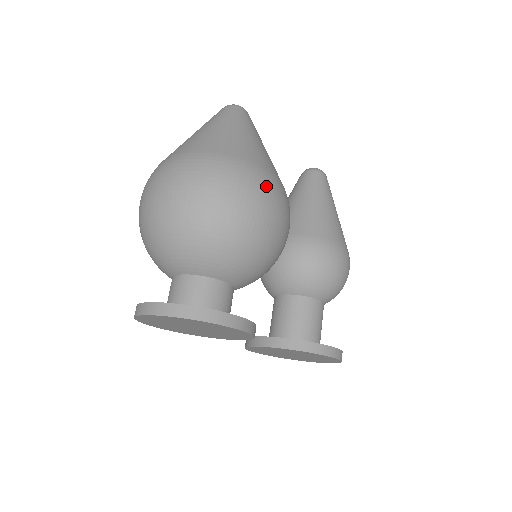
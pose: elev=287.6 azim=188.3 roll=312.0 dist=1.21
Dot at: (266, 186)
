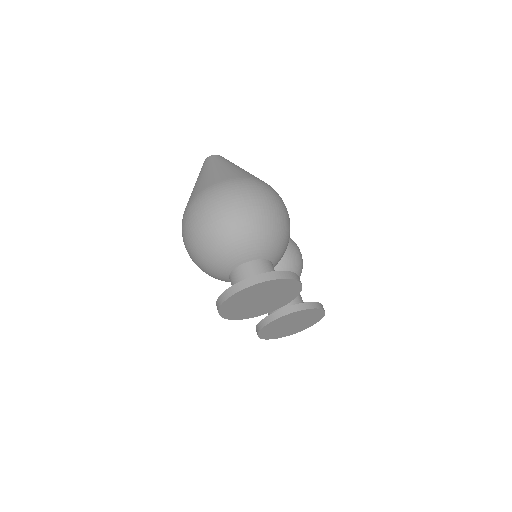
Dot at: (278, 194)
